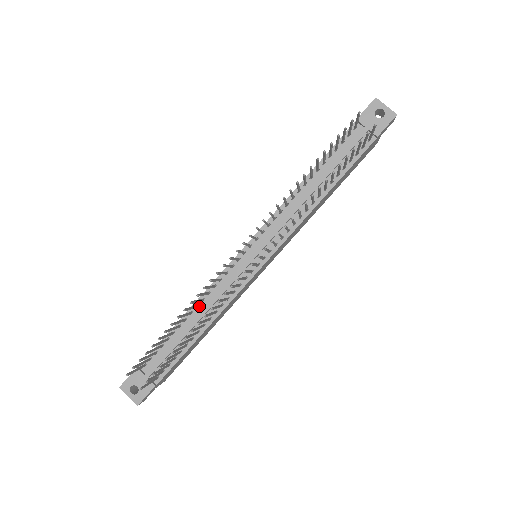
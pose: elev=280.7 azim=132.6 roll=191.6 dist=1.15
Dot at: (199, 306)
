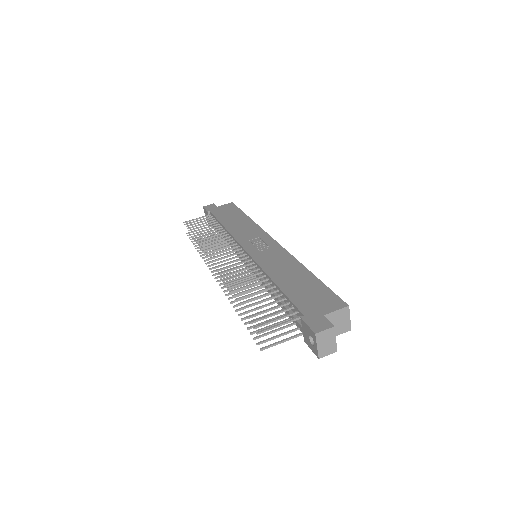
Dot at: (227, 233)
